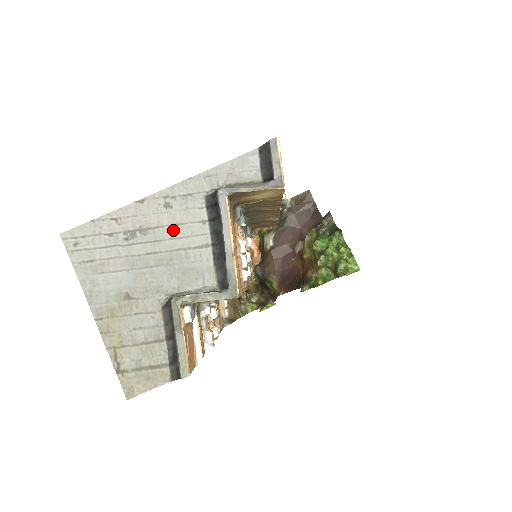
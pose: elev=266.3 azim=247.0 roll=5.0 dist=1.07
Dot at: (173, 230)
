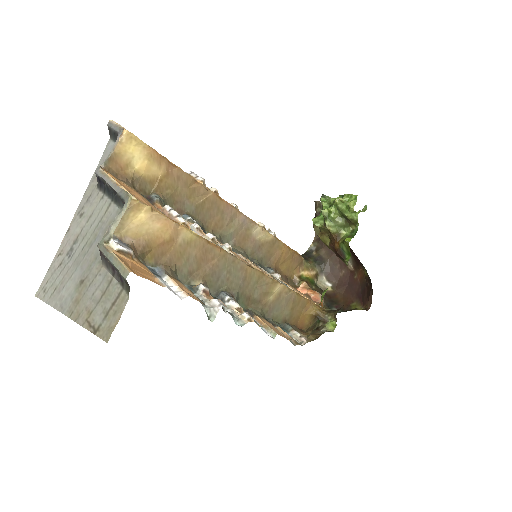
Dot at: (90, 221)
